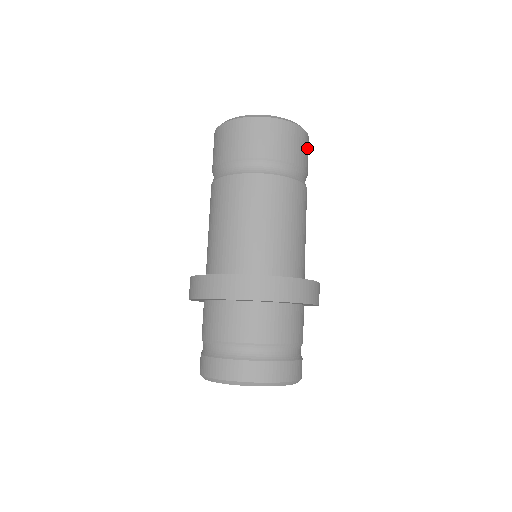
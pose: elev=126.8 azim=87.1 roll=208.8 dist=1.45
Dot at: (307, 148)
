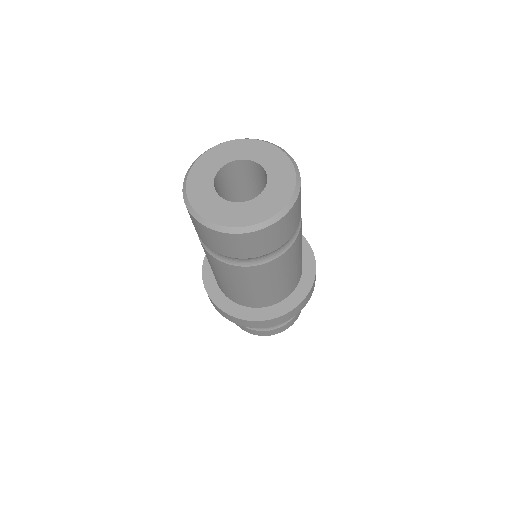
Dot at: (300, 199)
